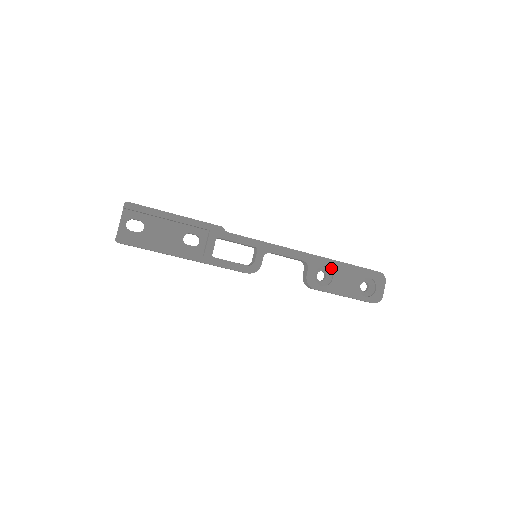
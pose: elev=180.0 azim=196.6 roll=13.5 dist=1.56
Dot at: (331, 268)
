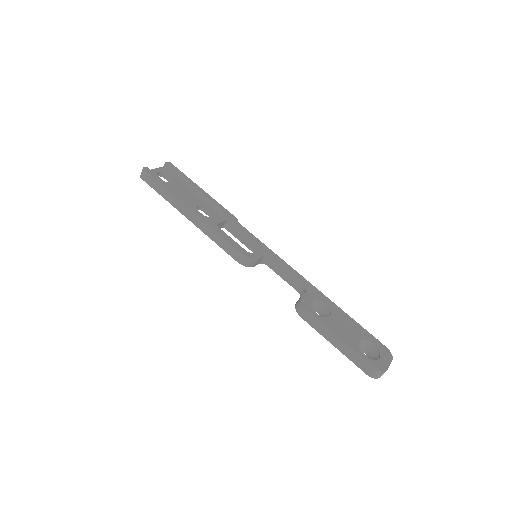
Dot at: (331, 308)
